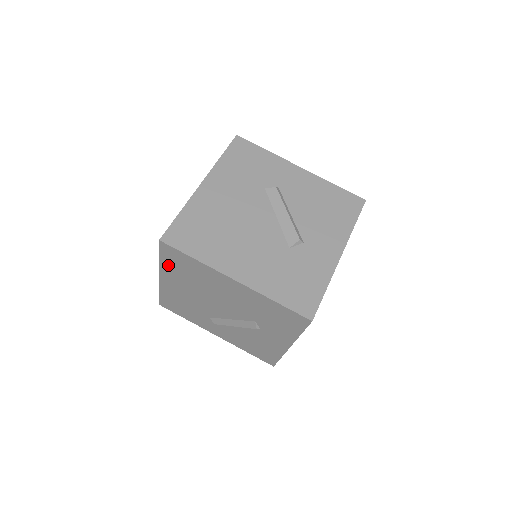
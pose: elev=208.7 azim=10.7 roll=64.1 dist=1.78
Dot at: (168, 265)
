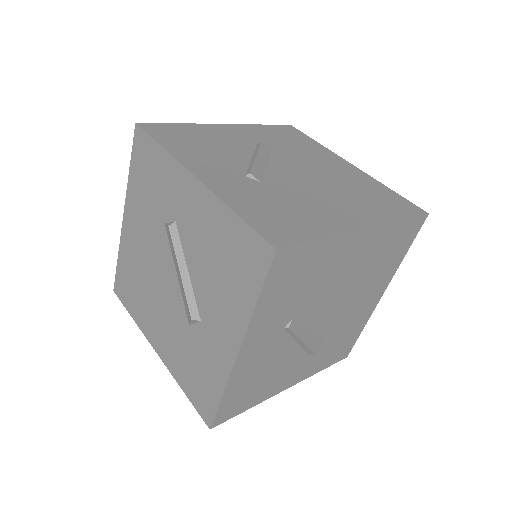
Dot at: occluded
